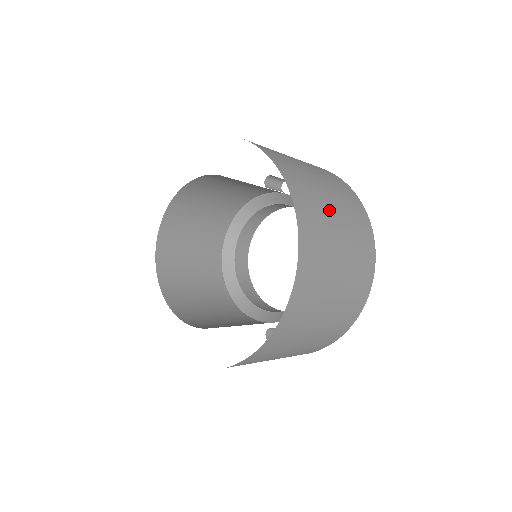
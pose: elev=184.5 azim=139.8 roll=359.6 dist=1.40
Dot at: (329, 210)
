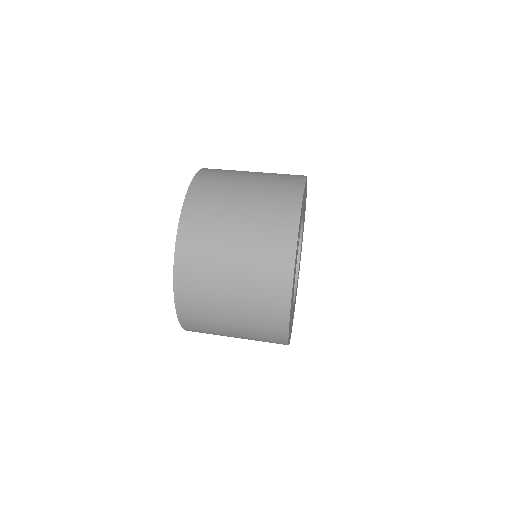
Dot at: (224, 330)
